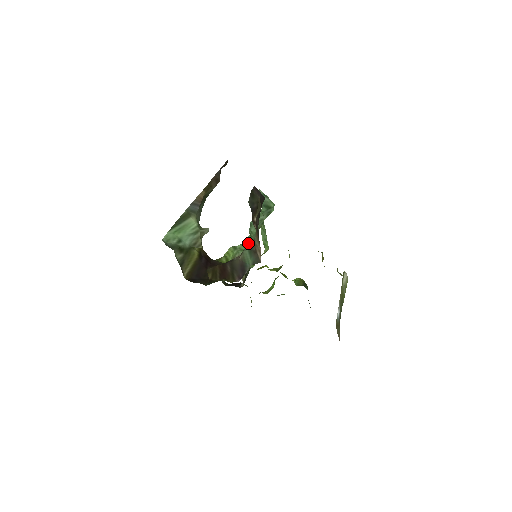
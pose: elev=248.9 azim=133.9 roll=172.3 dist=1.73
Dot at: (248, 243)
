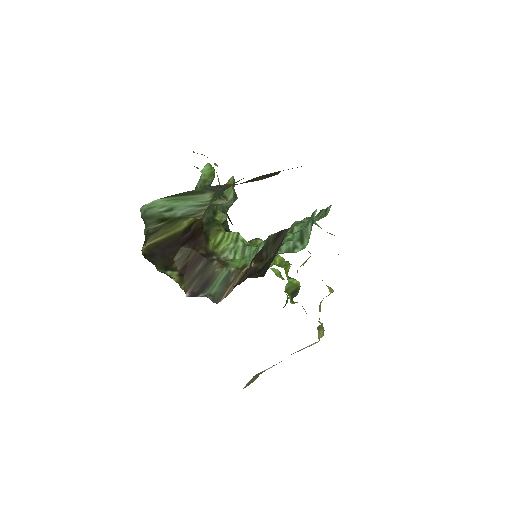
Dot at: (248, 253)
